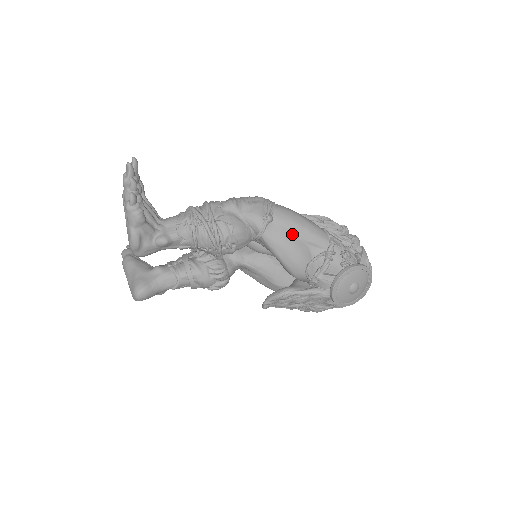
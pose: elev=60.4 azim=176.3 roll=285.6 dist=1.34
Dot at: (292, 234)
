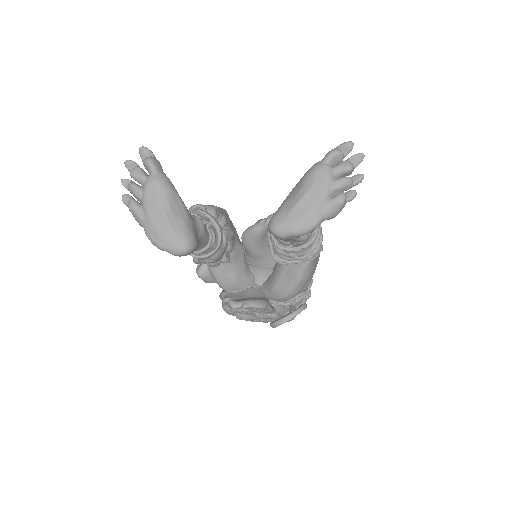
Dot at: (314, 267)
